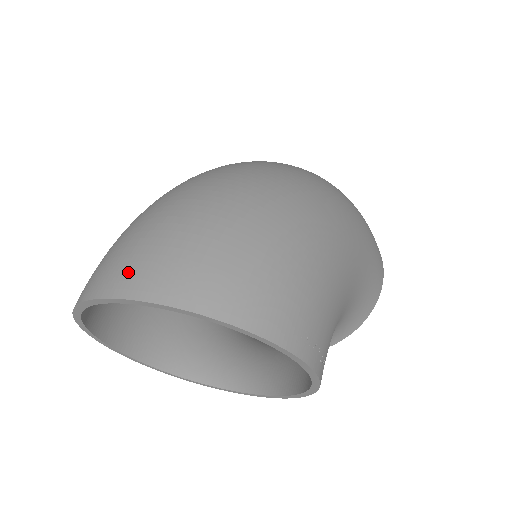
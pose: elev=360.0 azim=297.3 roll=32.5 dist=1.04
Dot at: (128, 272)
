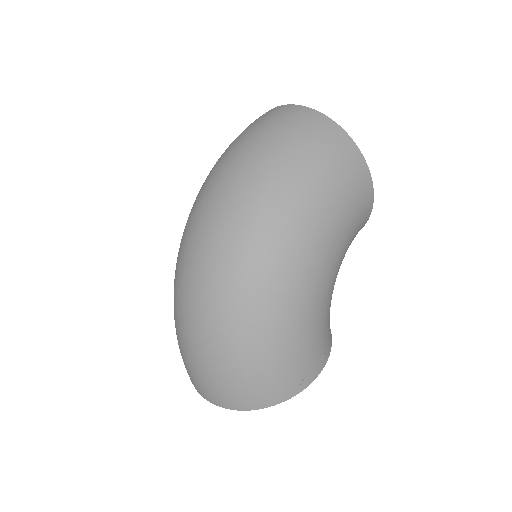
Dot at: (201, 389)
